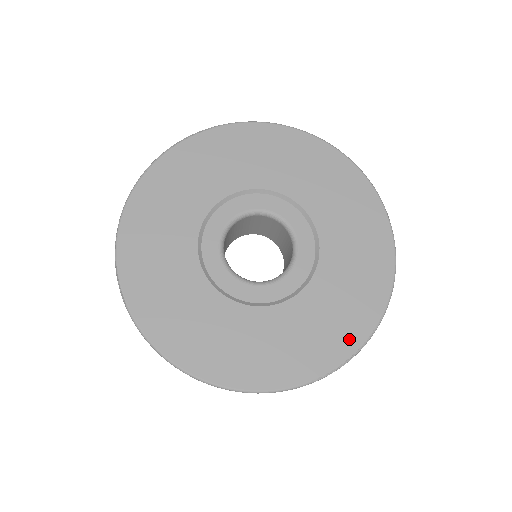
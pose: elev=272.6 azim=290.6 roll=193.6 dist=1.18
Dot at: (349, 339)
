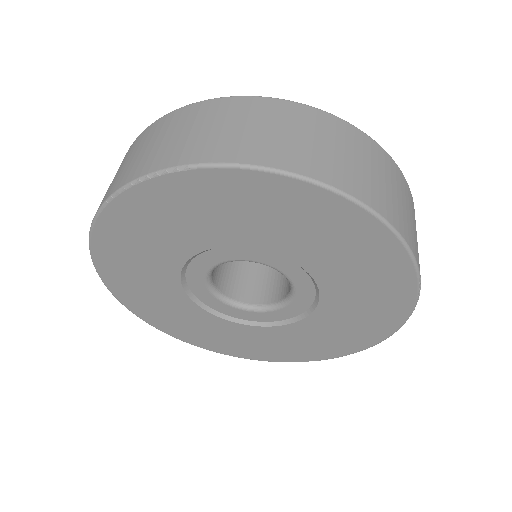
Dot at: (323, 354)
